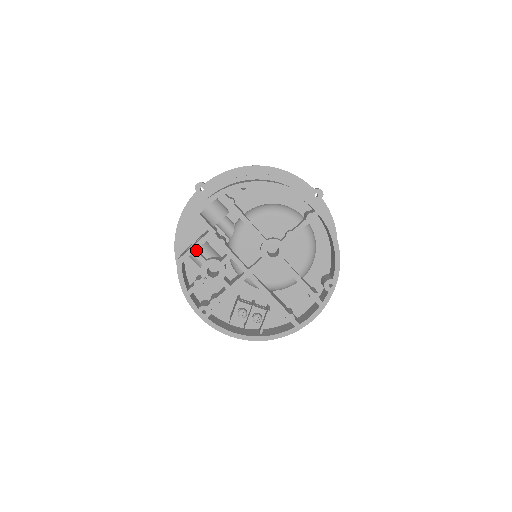
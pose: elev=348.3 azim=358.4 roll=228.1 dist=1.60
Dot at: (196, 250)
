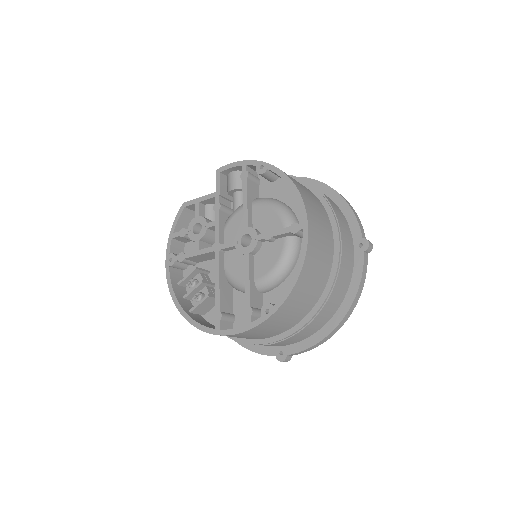
Dot at: (200, 202)
